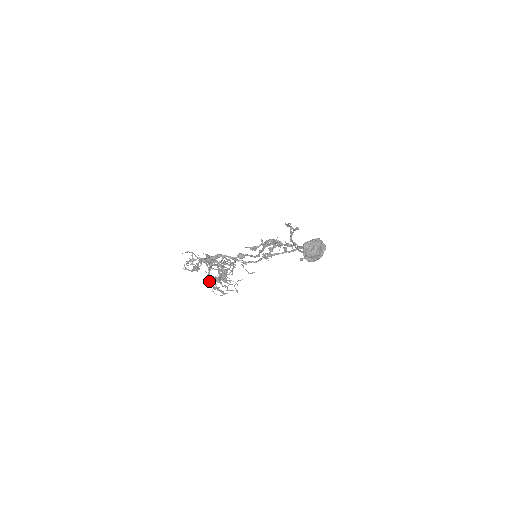
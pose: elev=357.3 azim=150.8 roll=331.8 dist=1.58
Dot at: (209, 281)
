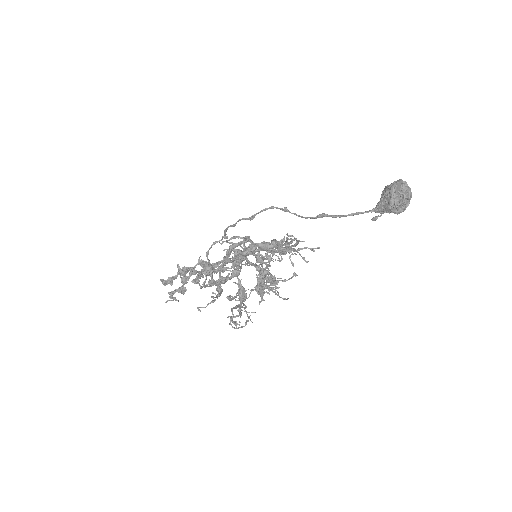
Dot at: (244, 297)
